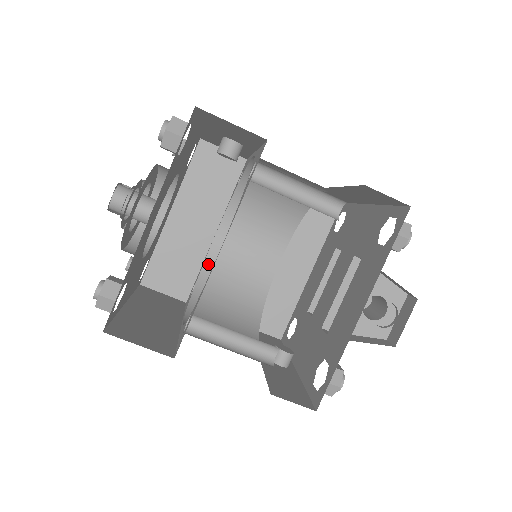
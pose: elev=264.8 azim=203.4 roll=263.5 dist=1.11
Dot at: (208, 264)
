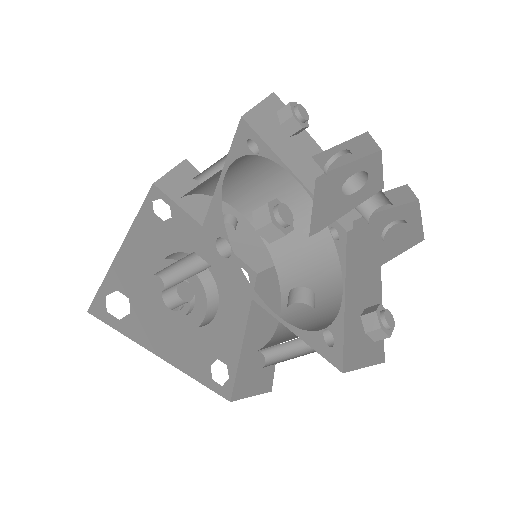
Dot at: (275, 337)
